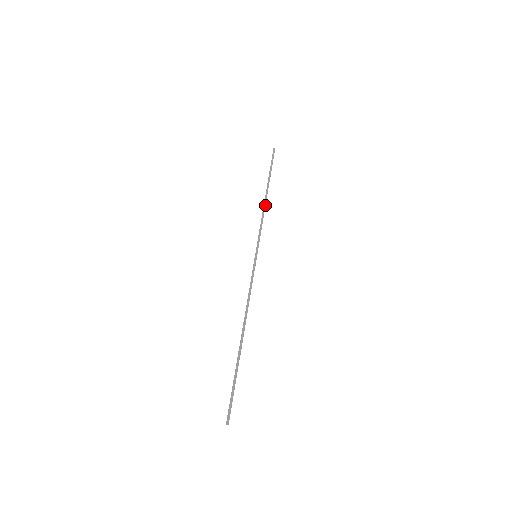
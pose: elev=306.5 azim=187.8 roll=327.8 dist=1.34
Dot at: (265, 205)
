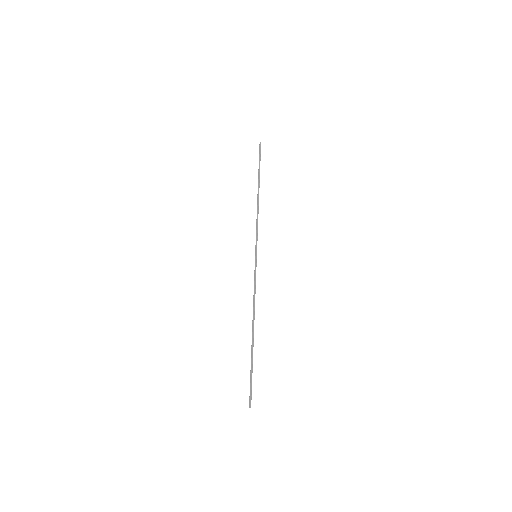
Dot at: (258, 204)
